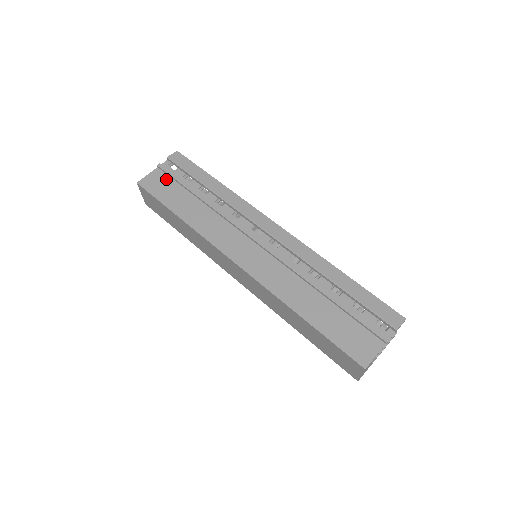
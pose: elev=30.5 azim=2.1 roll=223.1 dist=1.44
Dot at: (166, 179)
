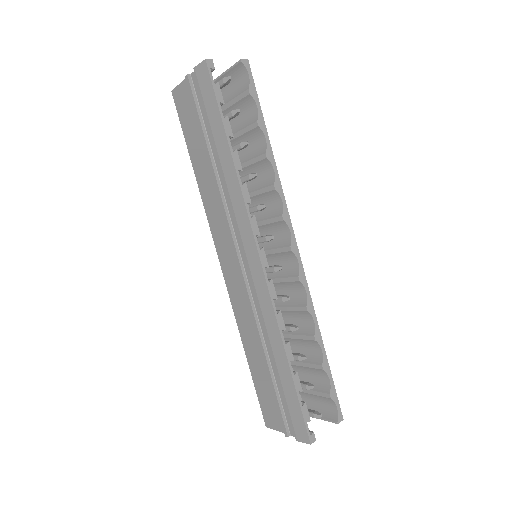
Dot at: (192, 104)
